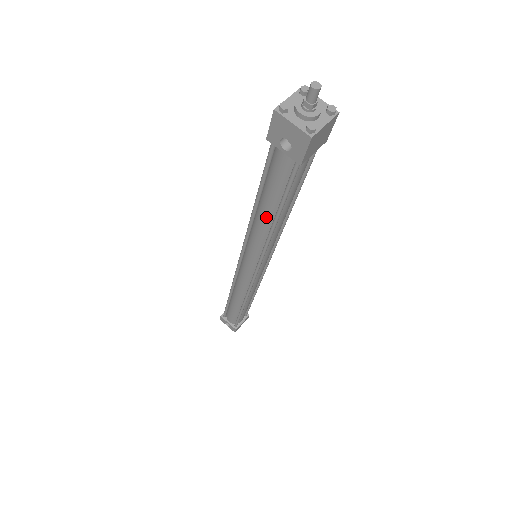
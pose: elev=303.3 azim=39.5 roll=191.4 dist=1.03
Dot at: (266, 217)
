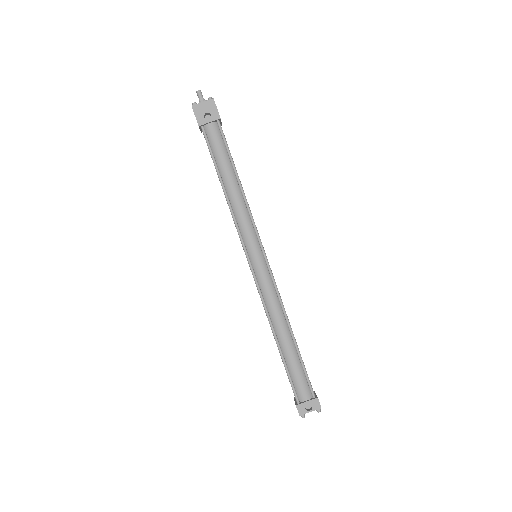
Dot at: (233, 185)
